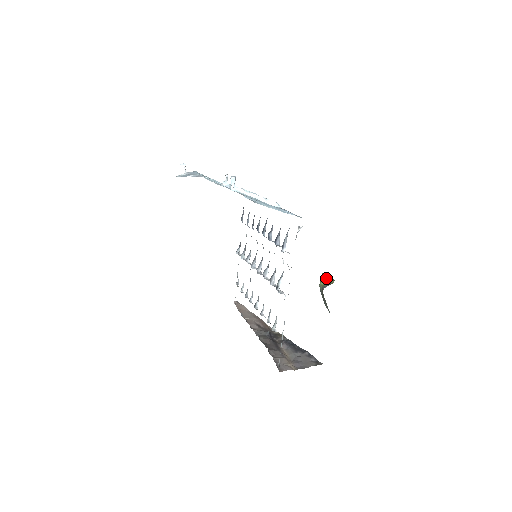
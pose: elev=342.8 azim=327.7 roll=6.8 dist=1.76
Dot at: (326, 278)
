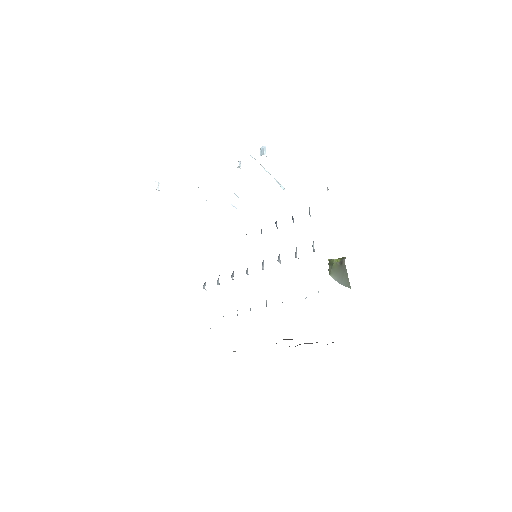
Dot at: occluded
